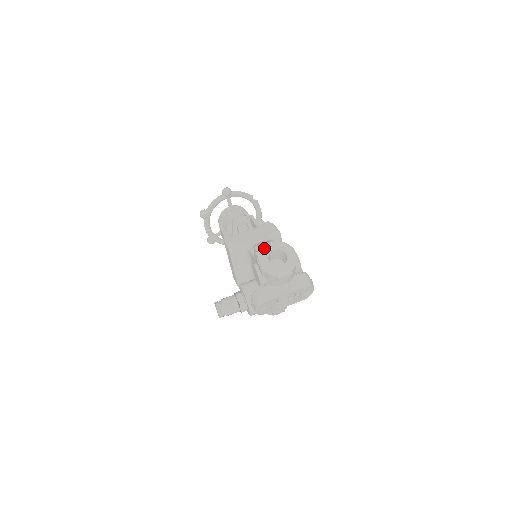
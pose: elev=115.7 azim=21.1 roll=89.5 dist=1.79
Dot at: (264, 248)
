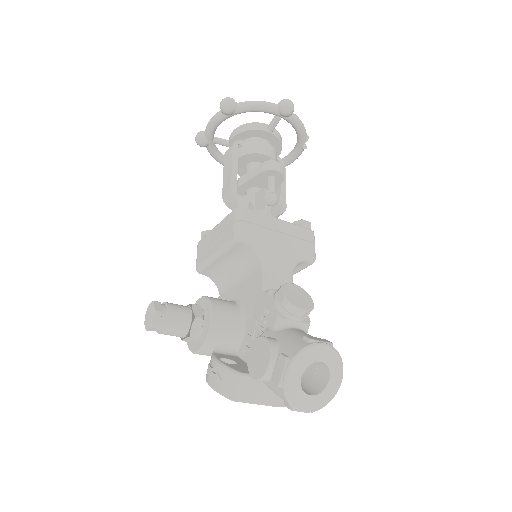
Dot at: (310, 350)
